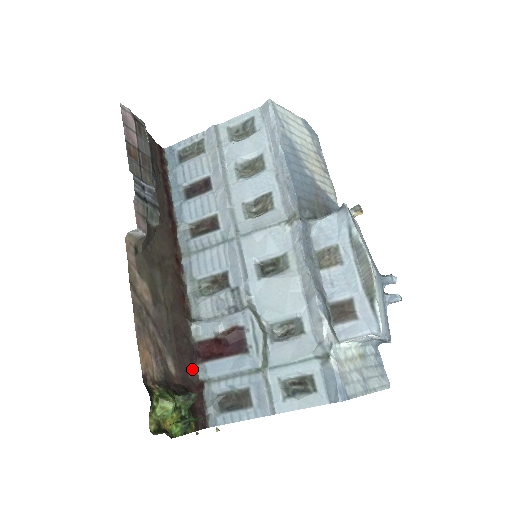
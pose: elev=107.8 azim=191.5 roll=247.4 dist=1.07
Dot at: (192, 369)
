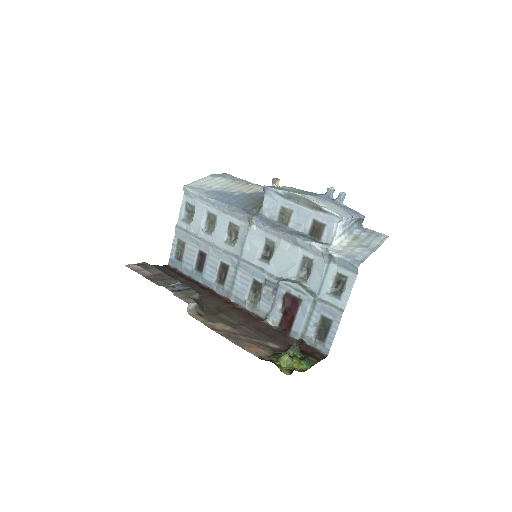
Dot at: (288, 339)
